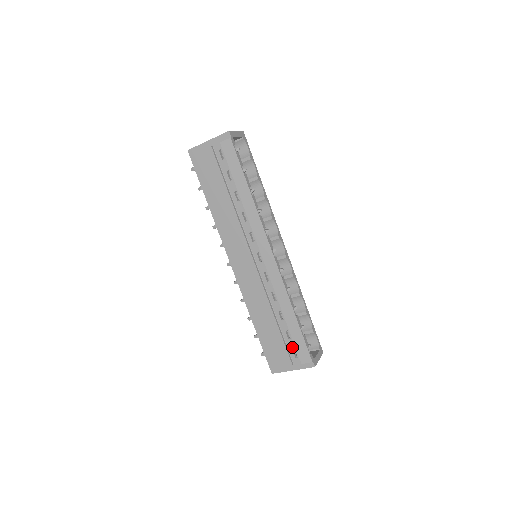
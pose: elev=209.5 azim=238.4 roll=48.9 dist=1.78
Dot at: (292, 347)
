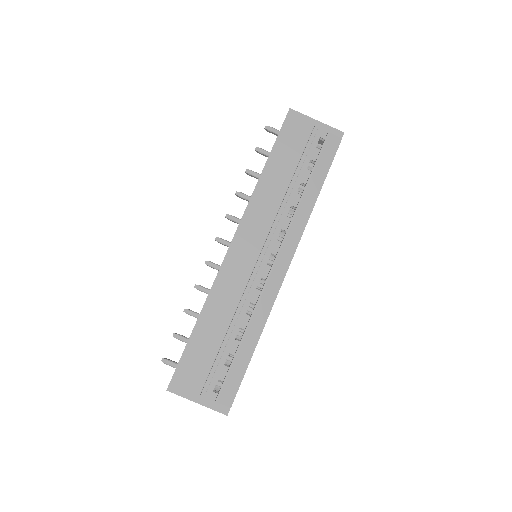
Dot at: (221, 376)
